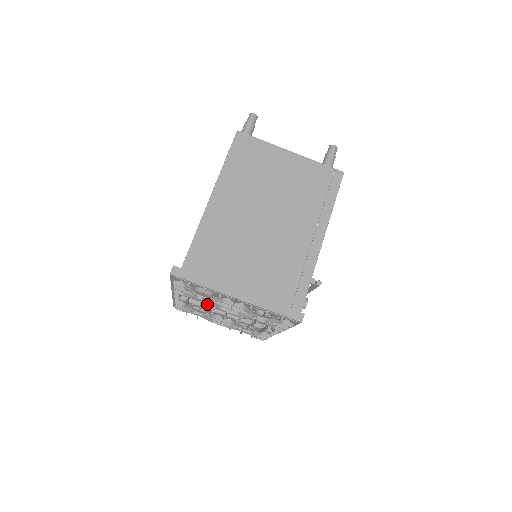
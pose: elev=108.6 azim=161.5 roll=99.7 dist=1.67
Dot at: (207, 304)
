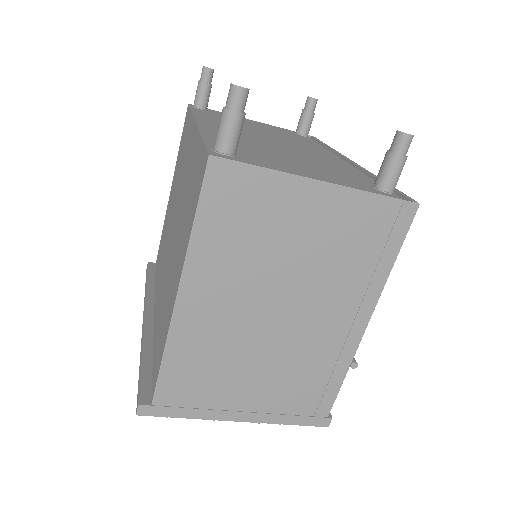
Dot at: occluded
